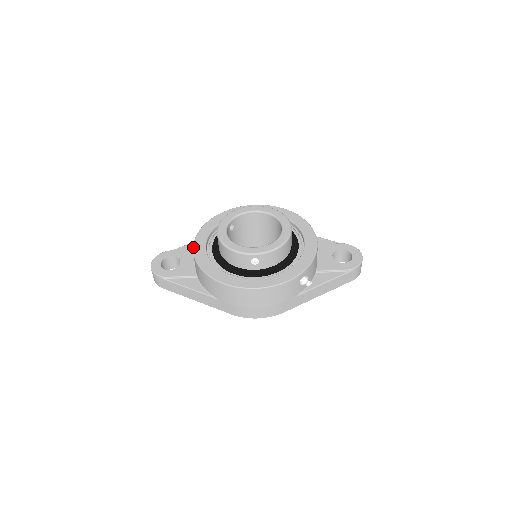
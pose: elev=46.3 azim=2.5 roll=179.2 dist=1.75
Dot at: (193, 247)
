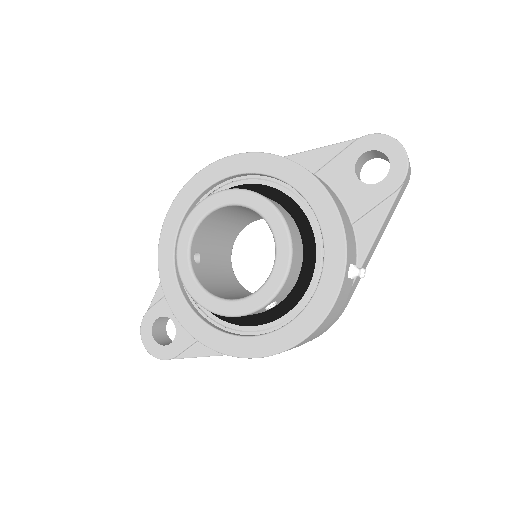
Dot at: occluded
